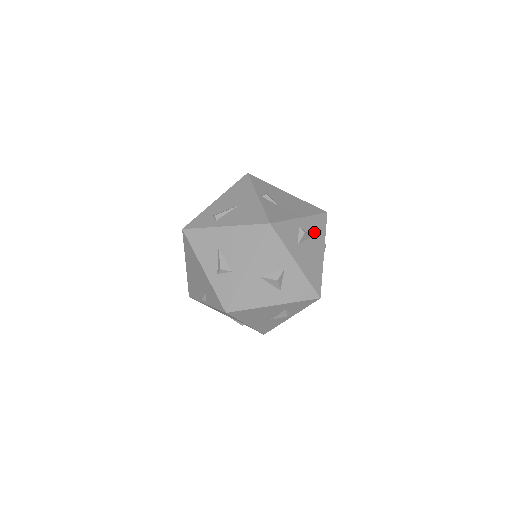
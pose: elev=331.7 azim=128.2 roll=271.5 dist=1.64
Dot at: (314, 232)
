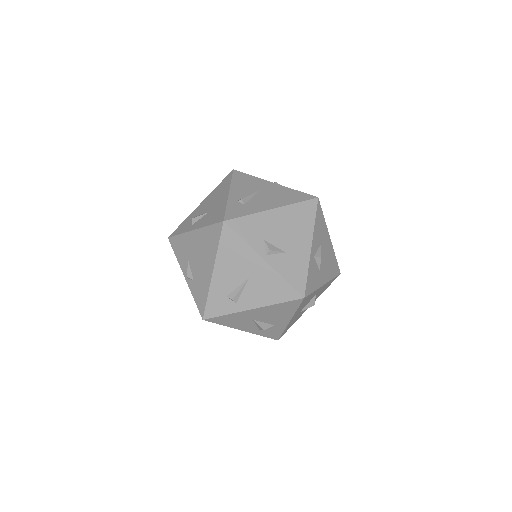
Dot at: (320, 236)
